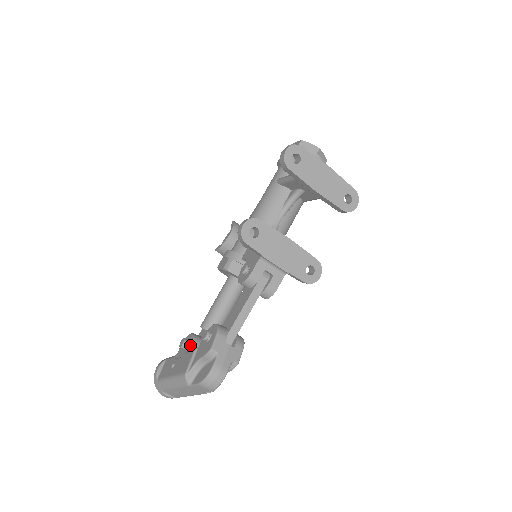
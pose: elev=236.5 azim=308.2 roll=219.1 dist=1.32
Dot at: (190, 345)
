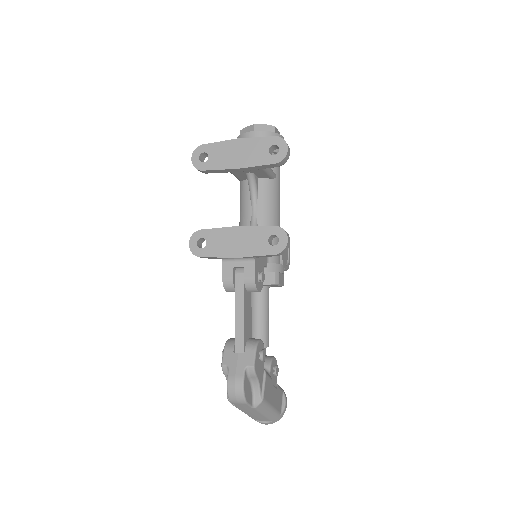
Dot at: occluded
